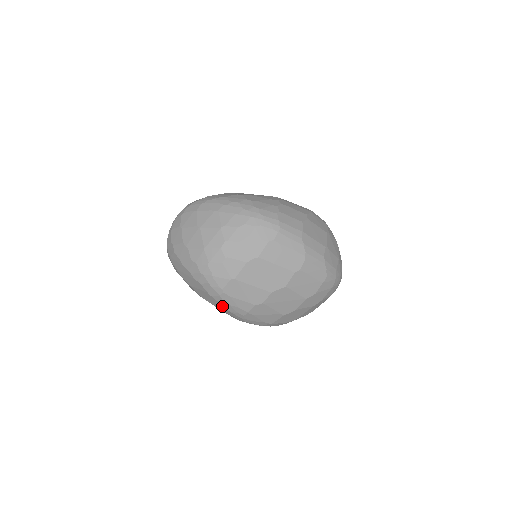
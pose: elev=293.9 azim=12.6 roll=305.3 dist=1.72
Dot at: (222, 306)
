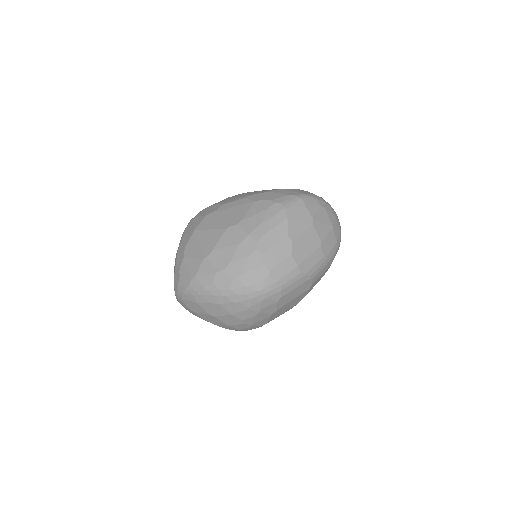
Dot at: occluded
